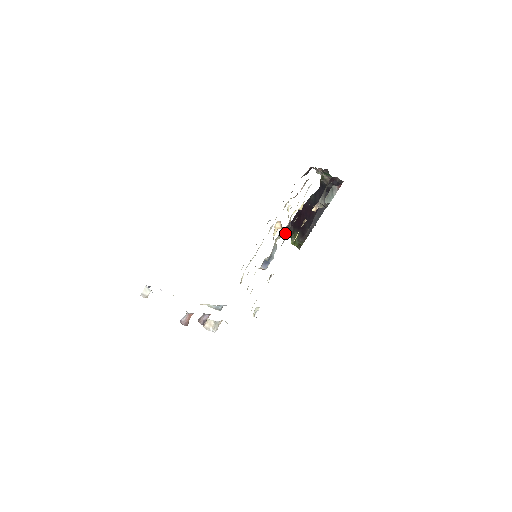
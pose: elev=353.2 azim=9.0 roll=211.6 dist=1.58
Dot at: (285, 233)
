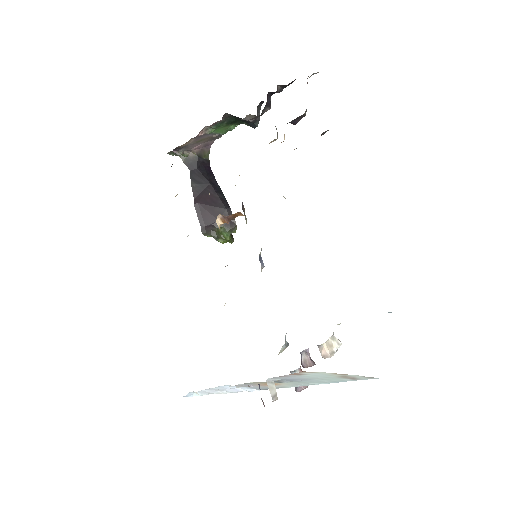
Dot at: (244, 214)
